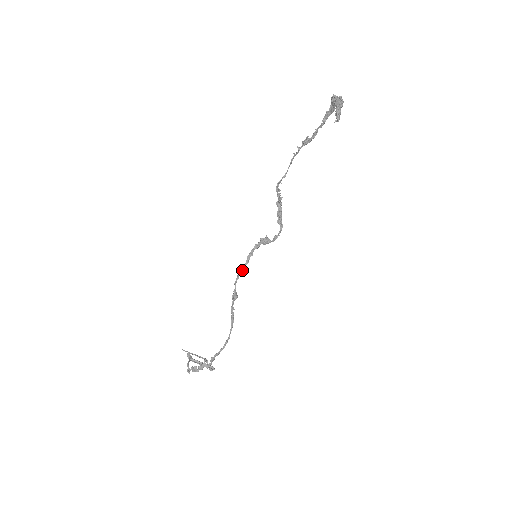
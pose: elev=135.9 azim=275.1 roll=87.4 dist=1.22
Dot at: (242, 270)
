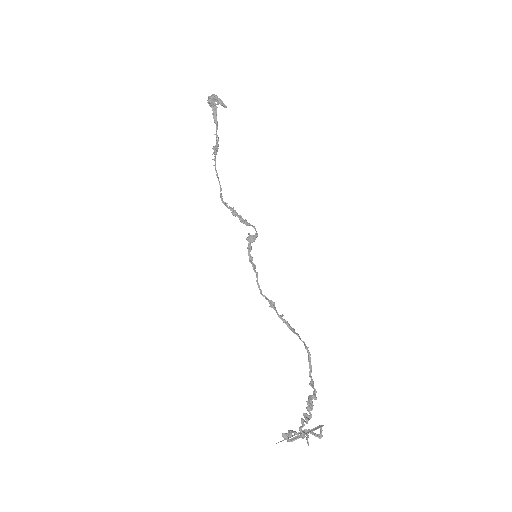
Dot at: (256, 274)
